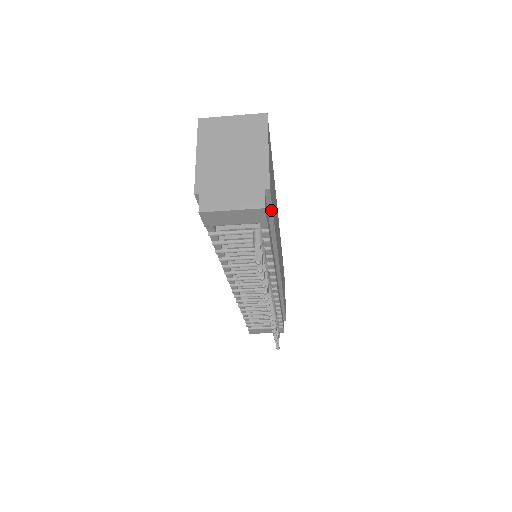
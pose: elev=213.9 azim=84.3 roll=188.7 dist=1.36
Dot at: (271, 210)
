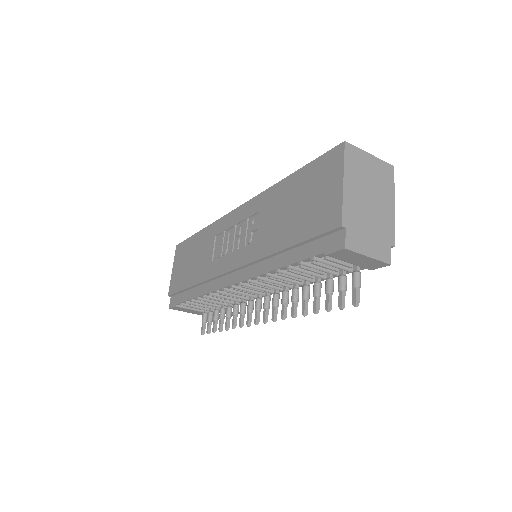
Dot at: occluded
